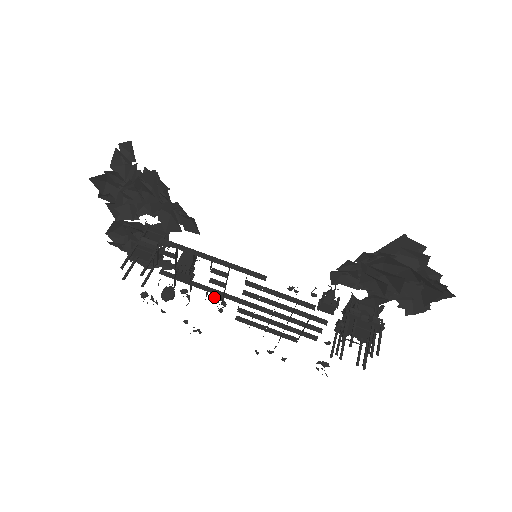
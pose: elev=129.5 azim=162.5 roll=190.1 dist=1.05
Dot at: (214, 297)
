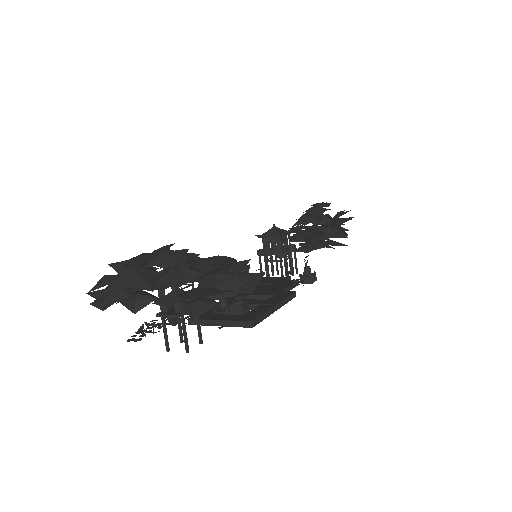
Dot at: occluded
